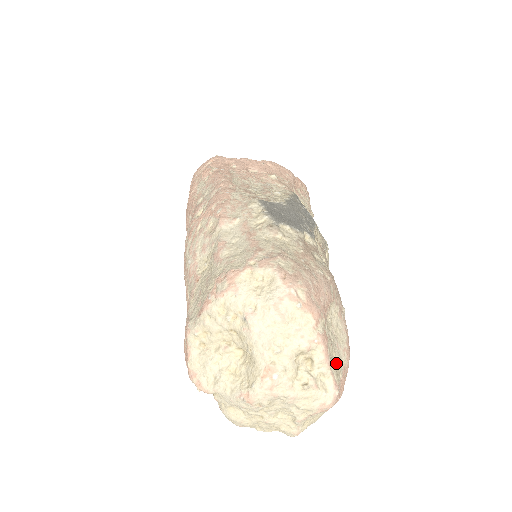
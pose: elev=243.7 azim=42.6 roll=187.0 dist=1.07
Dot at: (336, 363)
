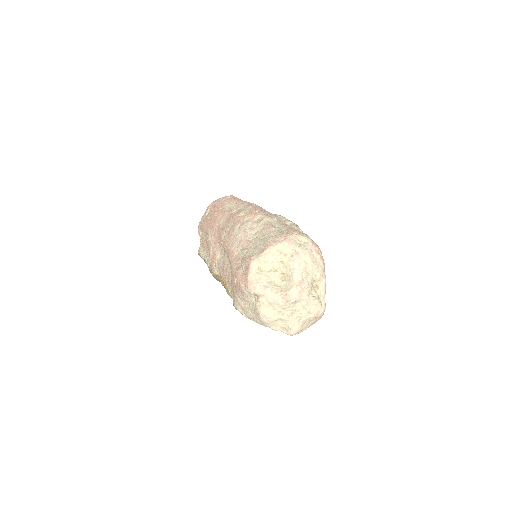
Dot at: occluded
